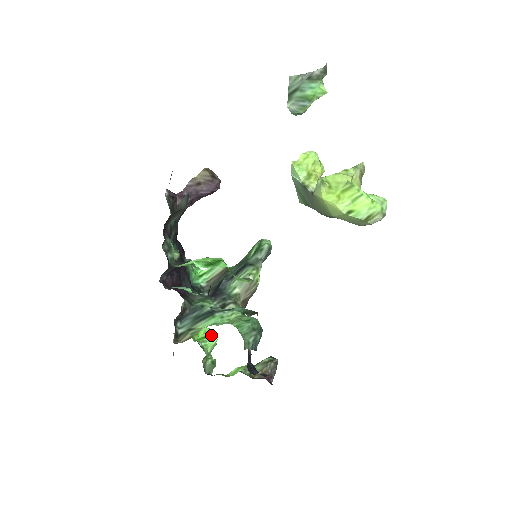
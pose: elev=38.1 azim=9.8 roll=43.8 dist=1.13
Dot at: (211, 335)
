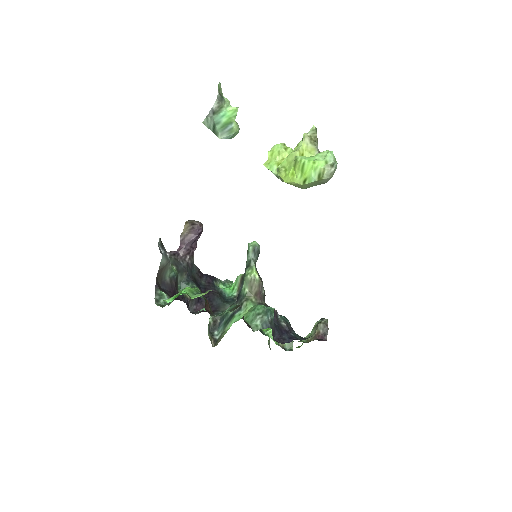
Dot at: occluded
